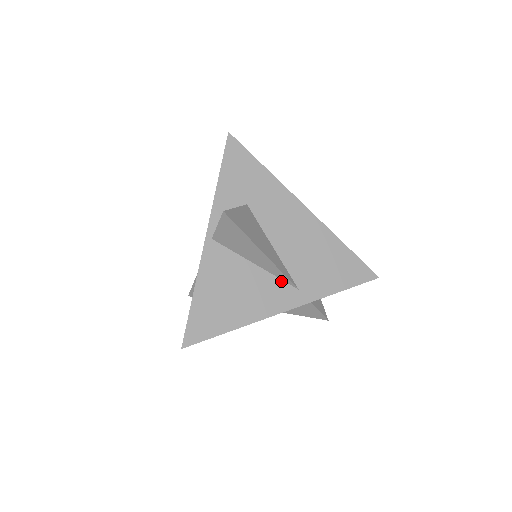
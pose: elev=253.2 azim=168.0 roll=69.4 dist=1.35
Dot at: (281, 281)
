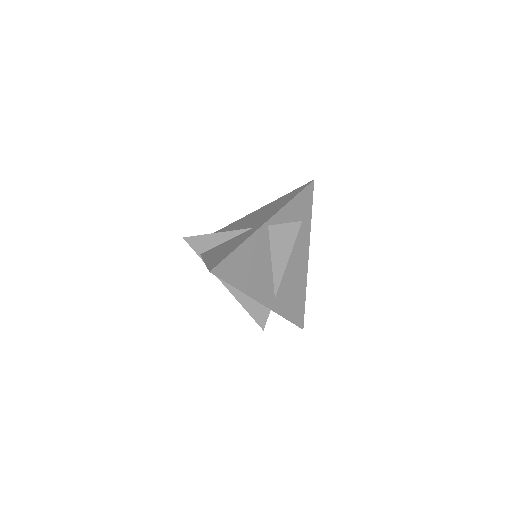
Dot at: (273, 285)
